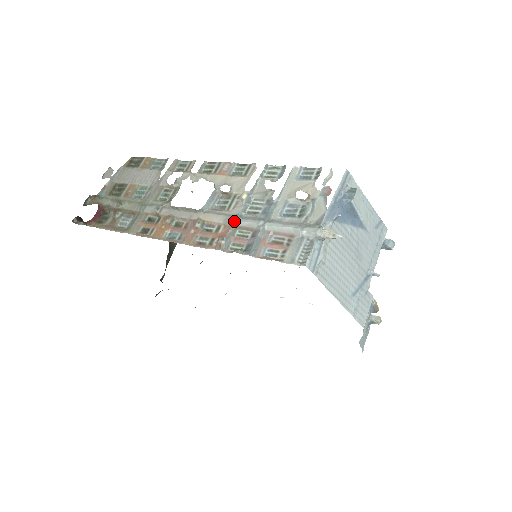
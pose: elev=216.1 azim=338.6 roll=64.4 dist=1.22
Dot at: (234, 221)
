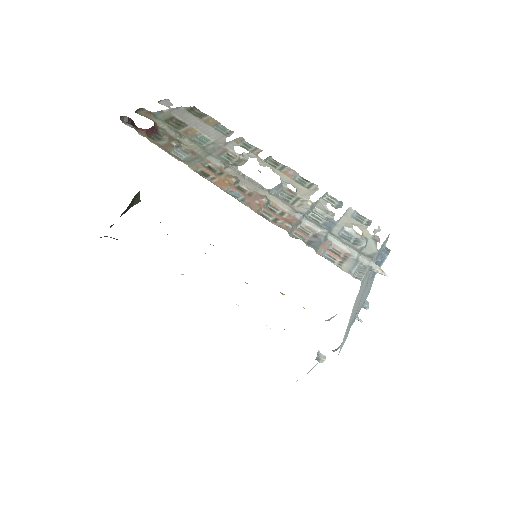
Dot at: (301, 216)
